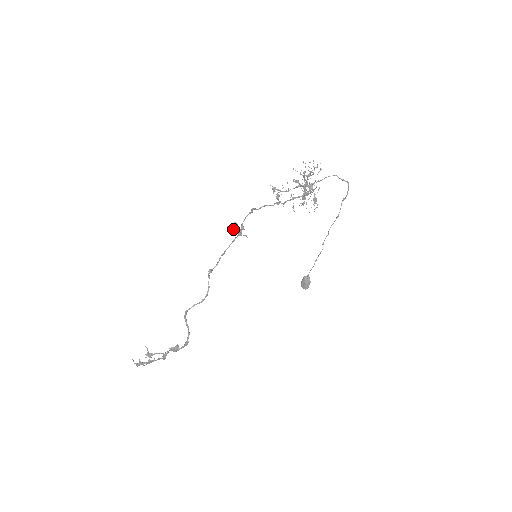
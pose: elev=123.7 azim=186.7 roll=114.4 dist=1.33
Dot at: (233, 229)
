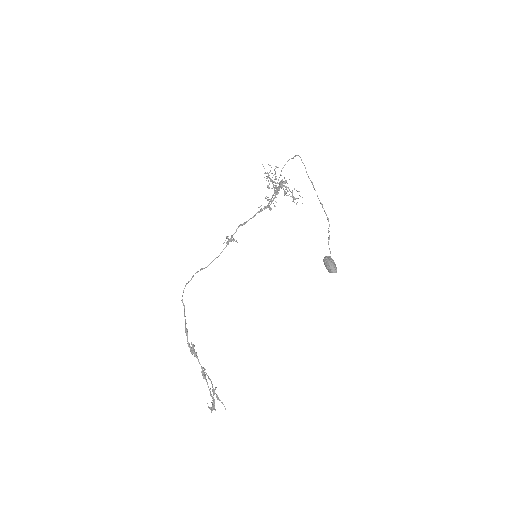
Dot at: (227, 241)
